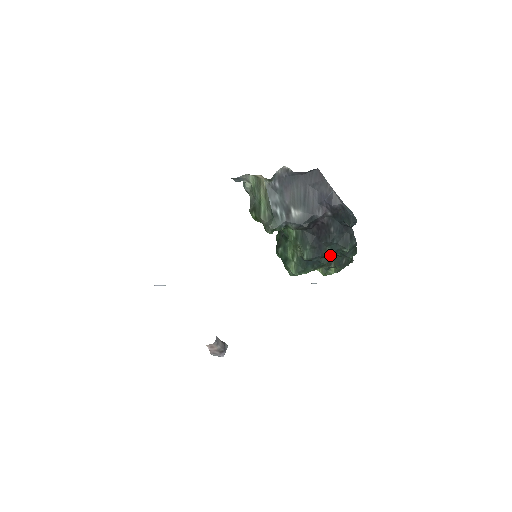
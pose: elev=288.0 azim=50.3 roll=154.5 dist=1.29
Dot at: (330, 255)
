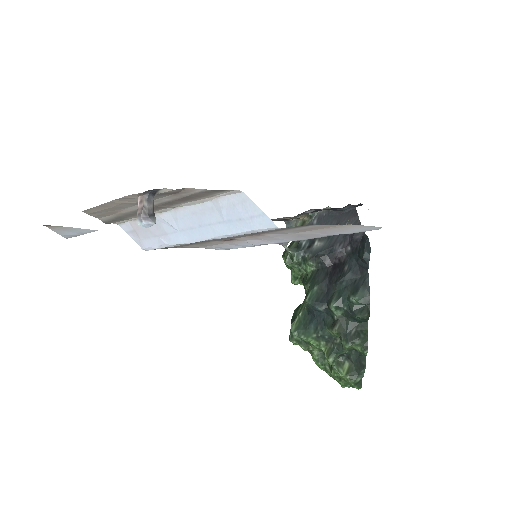
Dot at: (334, 301)
